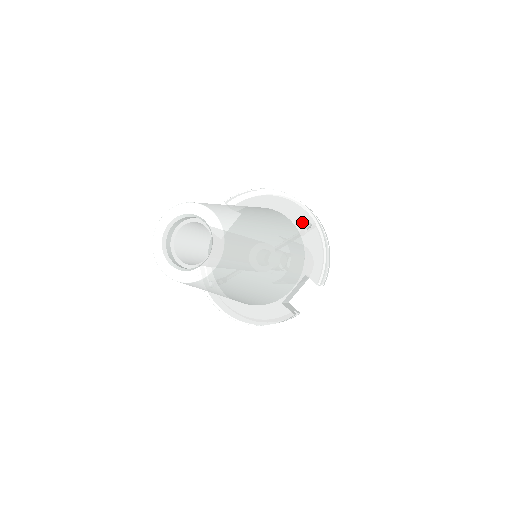
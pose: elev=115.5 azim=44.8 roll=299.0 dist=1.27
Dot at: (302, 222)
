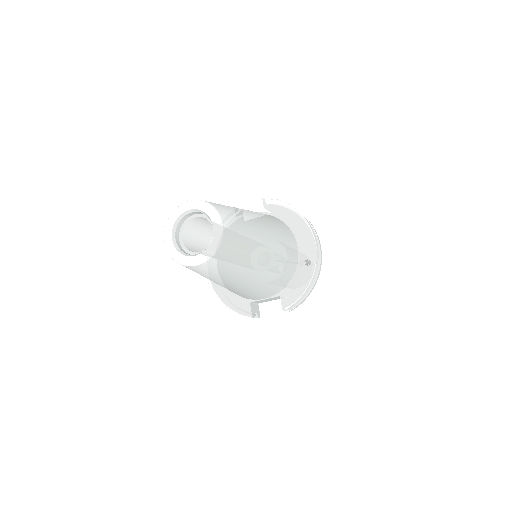
Dot at: (305, 257)
